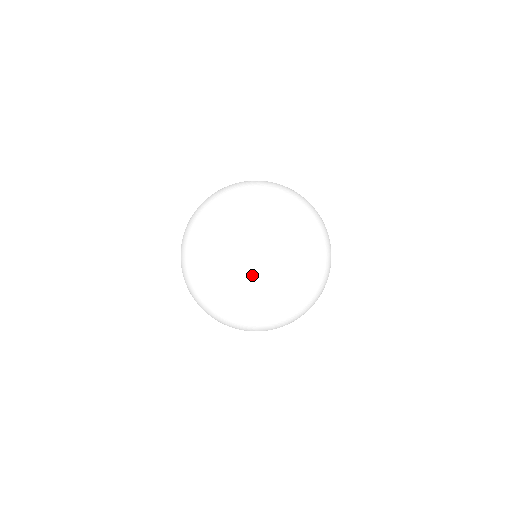
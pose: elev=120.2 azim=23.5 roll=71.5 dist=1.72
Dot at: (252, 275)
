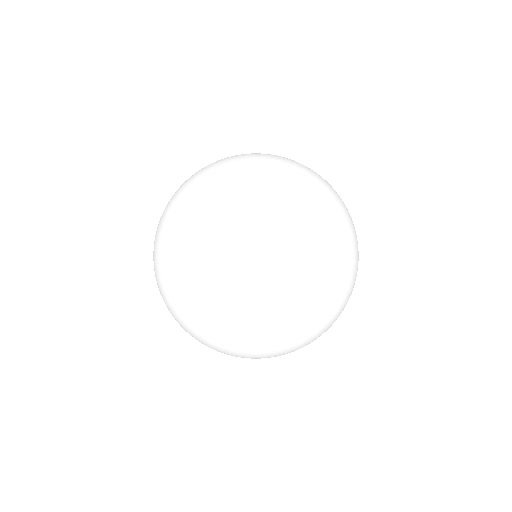
Dot at: (201, 294)
